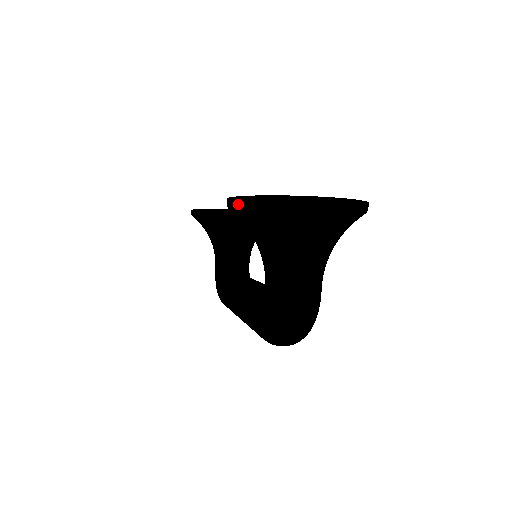
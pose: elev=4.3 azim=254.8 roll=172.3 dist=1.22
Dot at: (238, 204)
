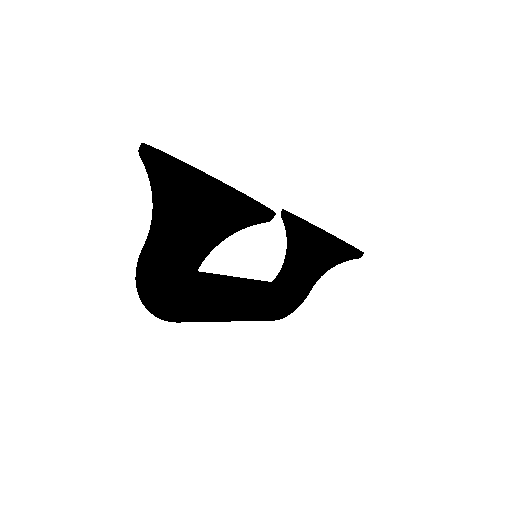
Dot at: occluded
